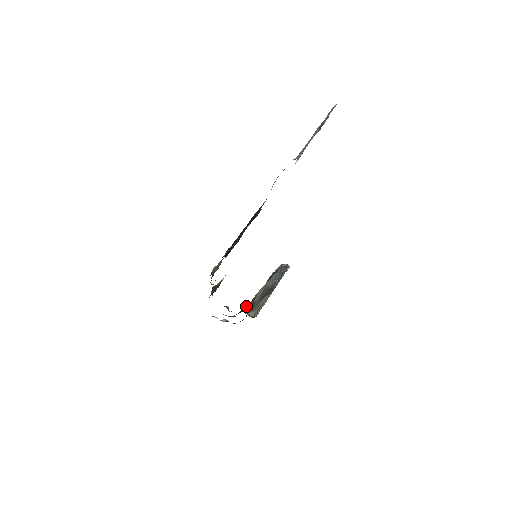
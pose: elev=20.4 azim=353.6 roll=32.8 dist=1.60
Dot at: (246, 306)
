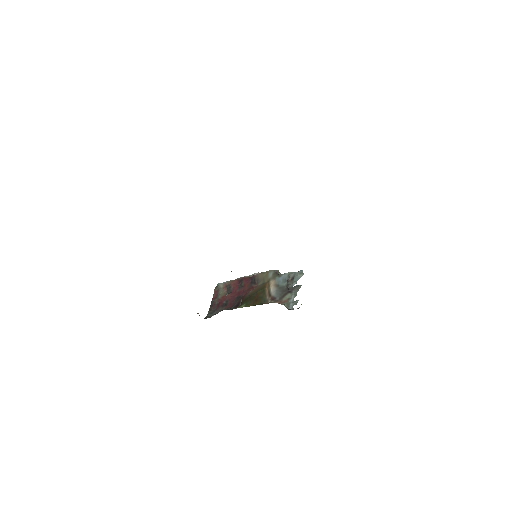
Dot at: (258, 300)
